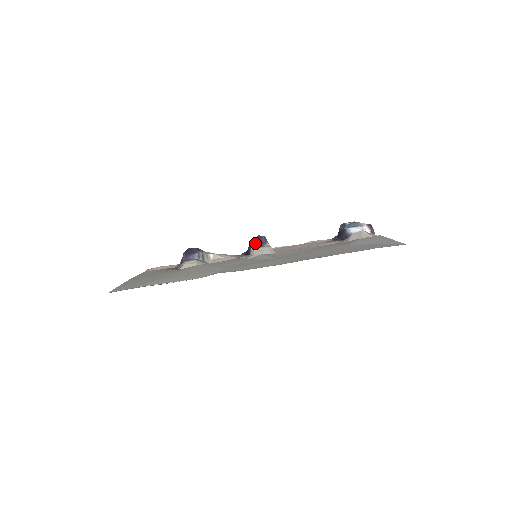
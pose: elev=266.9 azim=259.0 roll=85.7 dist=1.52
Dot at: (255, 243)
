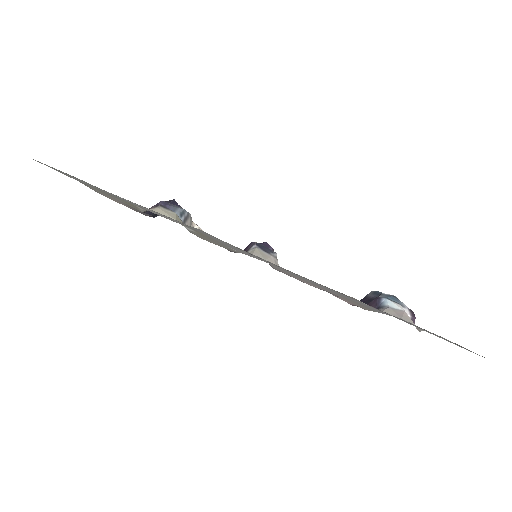
Dot at: (261, 244)
